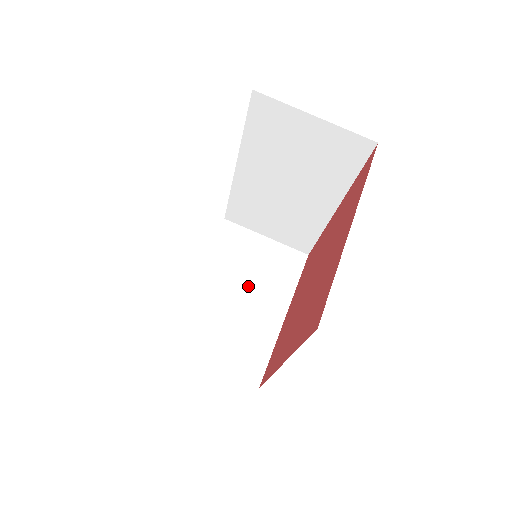
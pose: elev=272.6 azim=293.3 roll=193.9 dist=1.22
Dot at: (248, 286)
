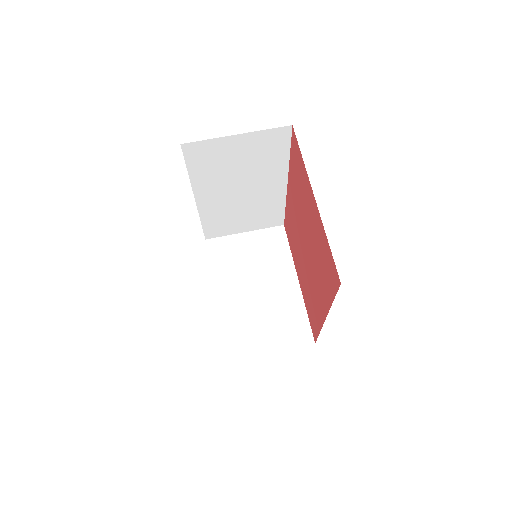
Dot at: (257, 277)
